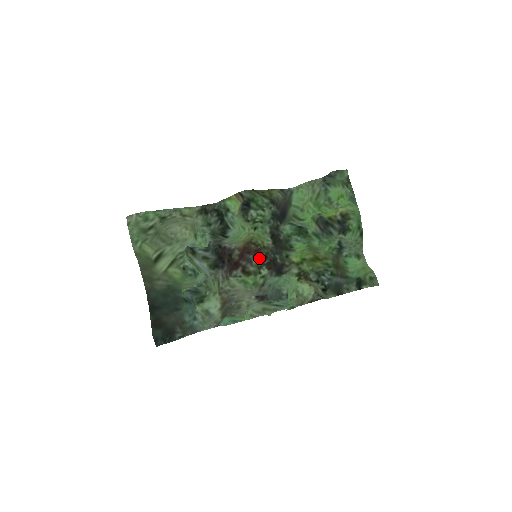
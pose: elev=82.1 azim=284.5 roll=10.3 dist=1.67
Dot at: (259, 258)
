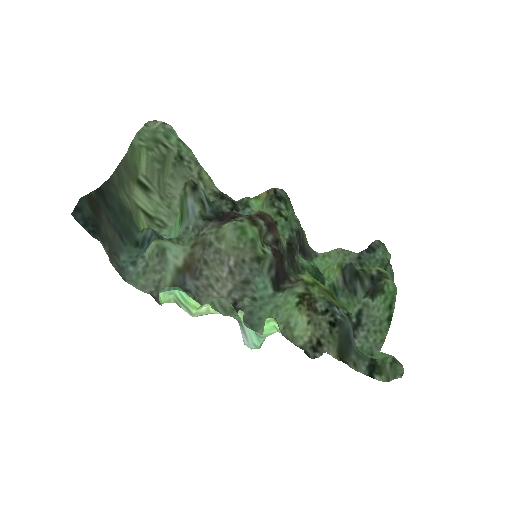
Dot at: (270, 233)
